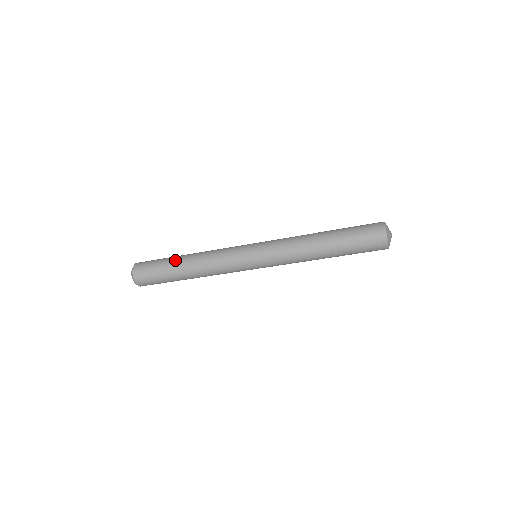
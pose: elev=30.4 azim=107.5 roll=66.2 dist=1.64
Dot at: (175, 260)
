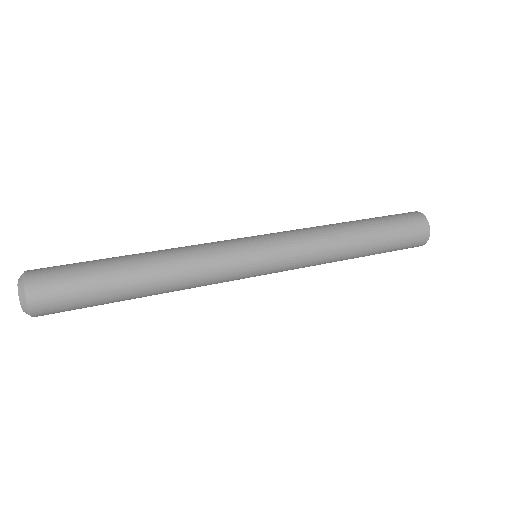
Dot at: (126, 299)
